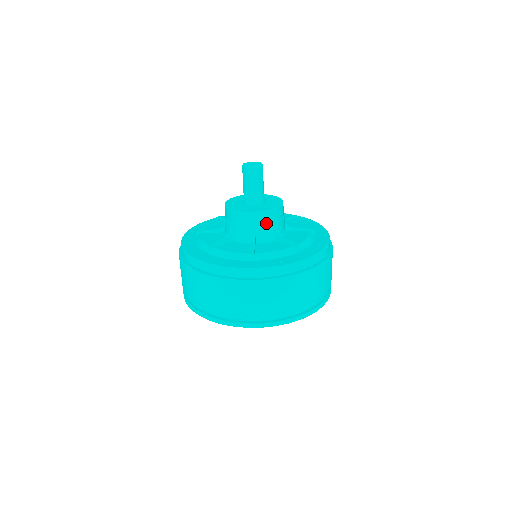
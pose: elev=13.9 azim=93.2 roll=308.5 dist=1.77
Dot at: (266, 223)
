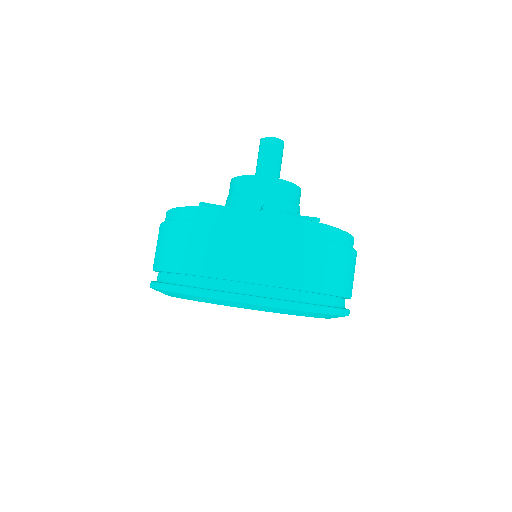
Dot at: (297, 202)
